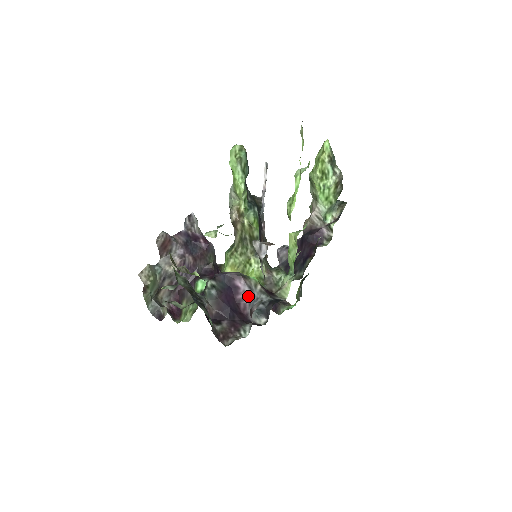
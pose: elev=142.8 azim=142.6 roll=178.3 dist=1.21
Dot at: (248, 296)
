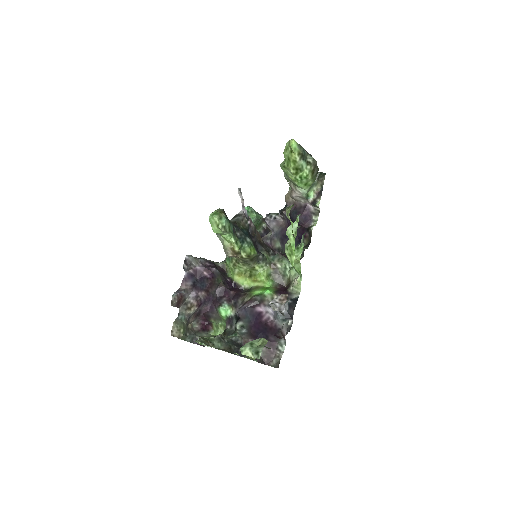
Dot at: (271, 314)
